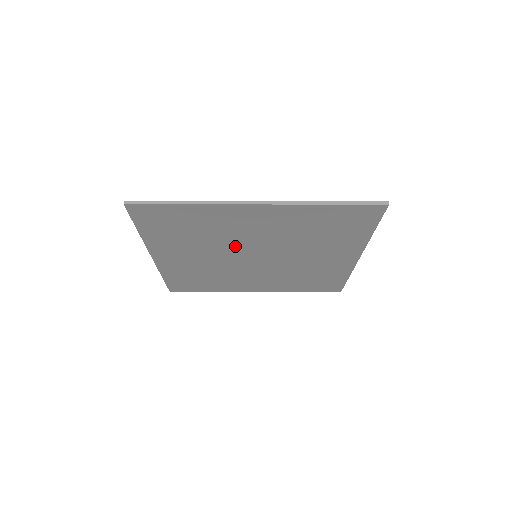
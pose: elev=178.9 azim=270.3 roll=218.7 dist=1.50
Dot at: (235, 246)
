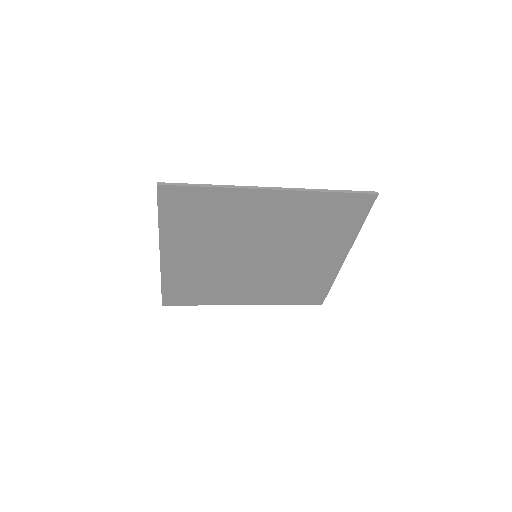
Dot at: (241, 242)
